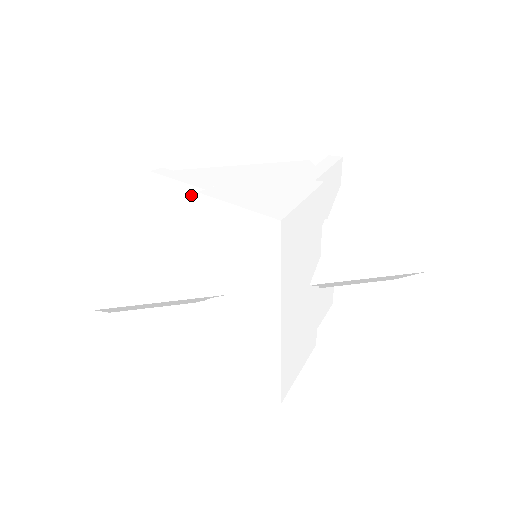
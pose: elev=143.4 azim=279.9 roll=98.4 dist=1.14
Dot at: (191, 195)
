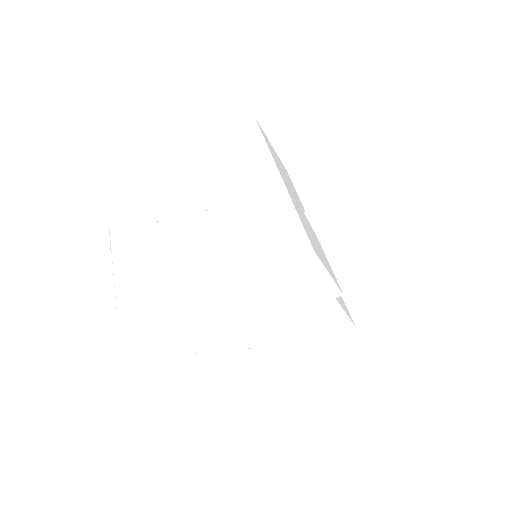
Dot at: (191, 193)
